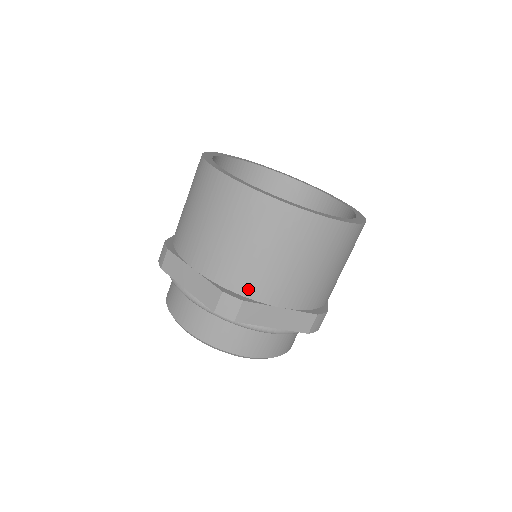
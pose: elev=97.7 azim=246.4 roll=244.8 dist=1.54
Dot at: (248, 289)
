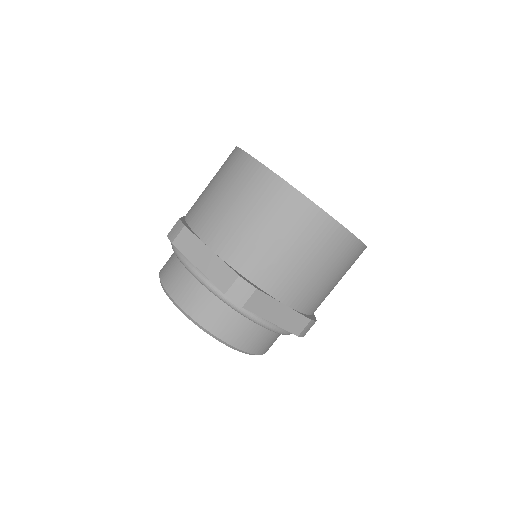
Dot at: (262, 279)
